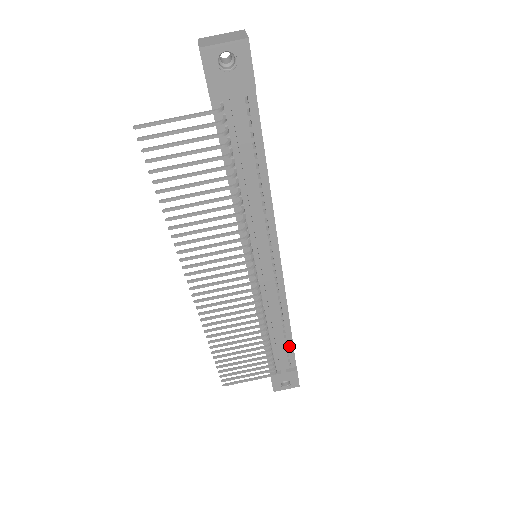
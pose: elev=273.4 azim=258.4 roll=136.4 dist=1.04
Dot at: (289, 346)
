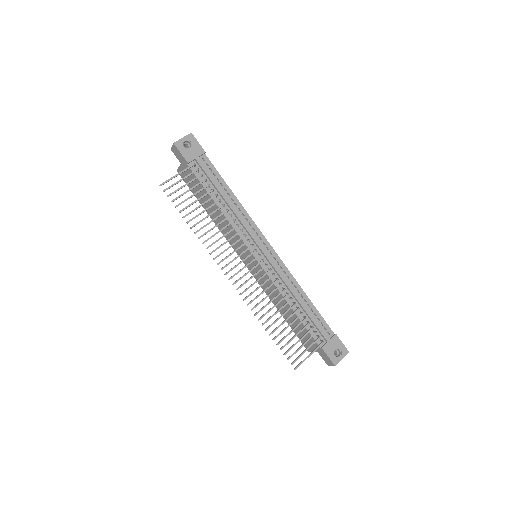
Dot at: (317, 314)
